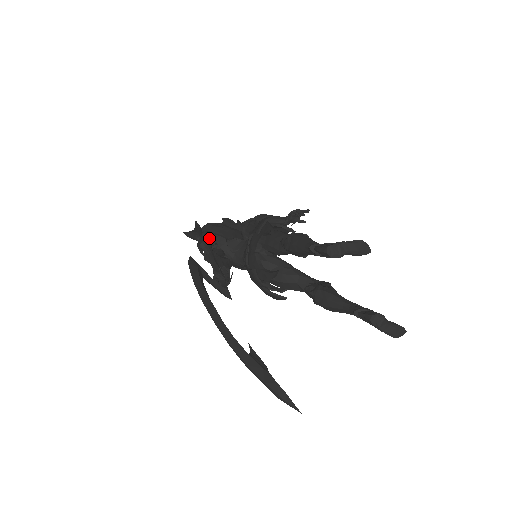
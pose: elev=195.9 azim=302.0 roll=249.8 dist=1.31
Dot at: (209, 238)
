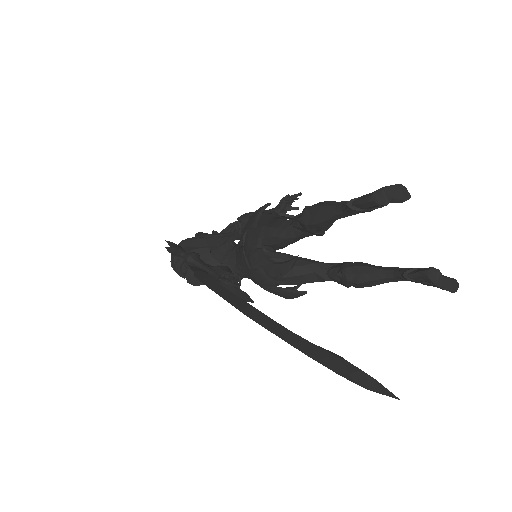
Dot at: occluded
